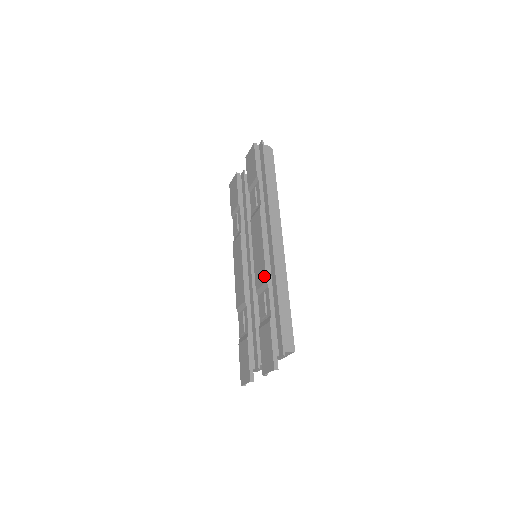
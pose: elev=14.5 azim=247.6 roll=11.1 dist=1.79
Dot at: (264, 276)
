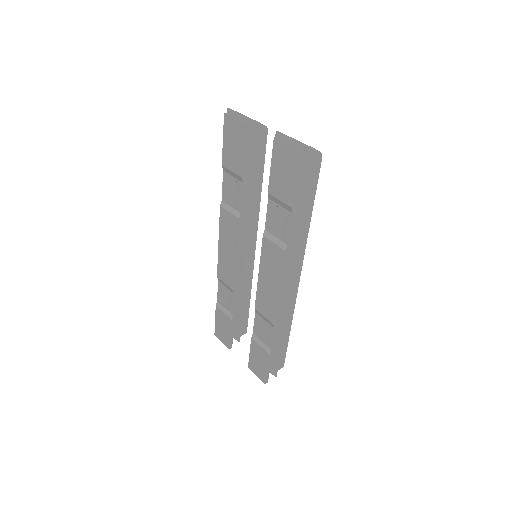
Dot at: (272, 318)
